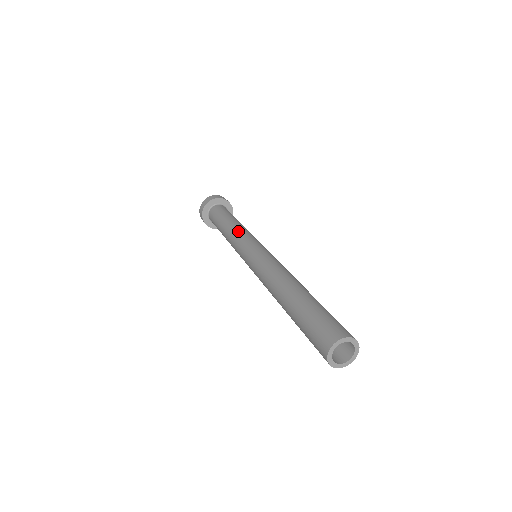
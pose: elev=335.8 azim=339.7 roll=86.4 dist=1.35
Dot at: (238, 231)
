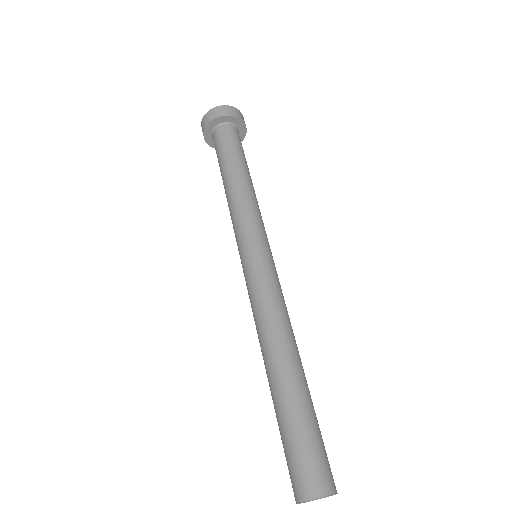
Dot at: (231, 212)
